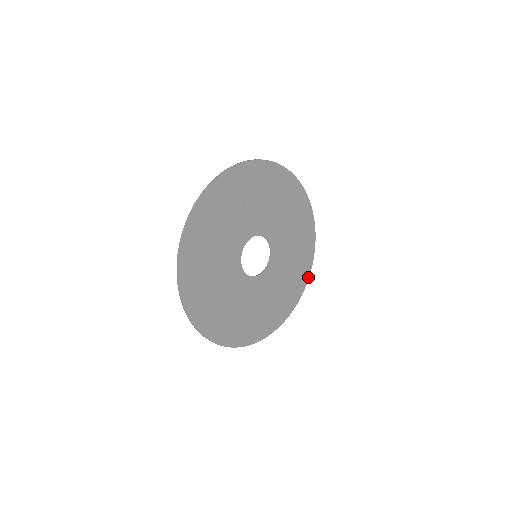
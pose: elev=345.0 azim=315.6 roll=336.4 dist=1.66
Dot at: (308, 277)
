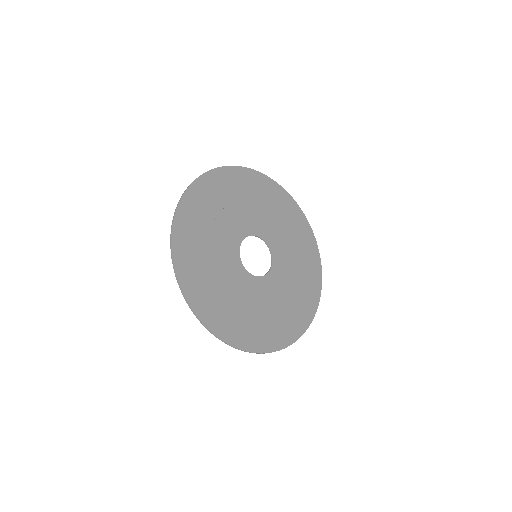
Dot at: (294, 340)
